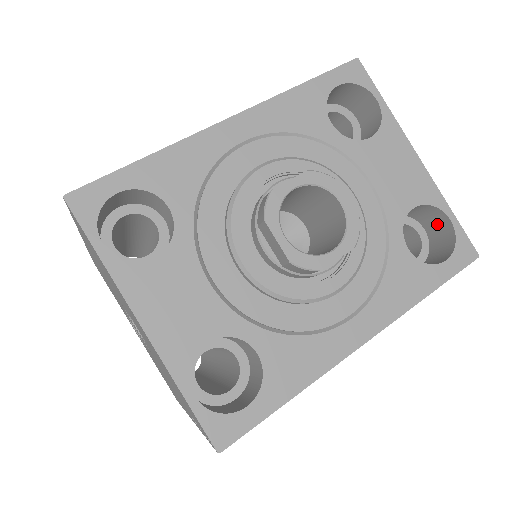
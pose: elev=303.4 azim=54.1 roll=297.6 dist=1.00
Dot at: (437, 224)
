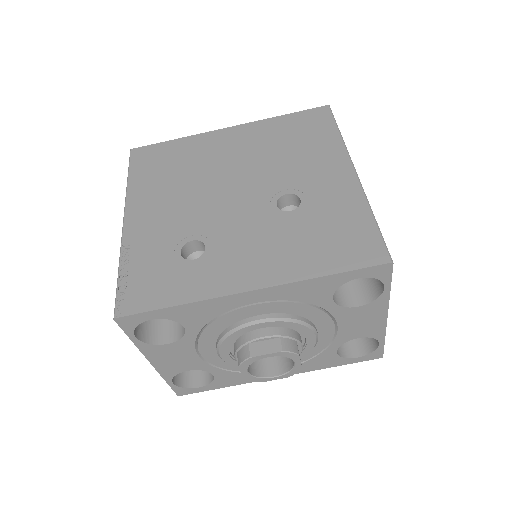
Dot at: occluded
